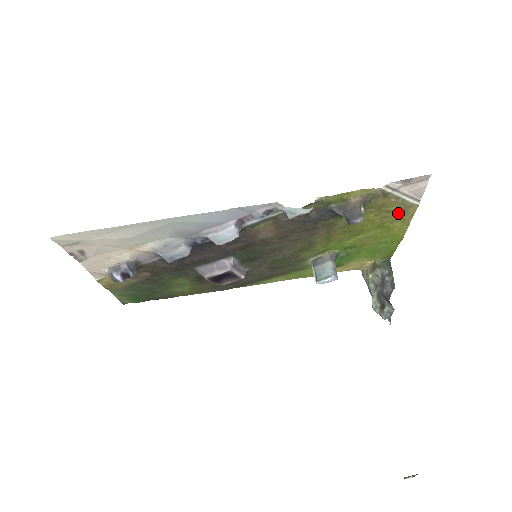
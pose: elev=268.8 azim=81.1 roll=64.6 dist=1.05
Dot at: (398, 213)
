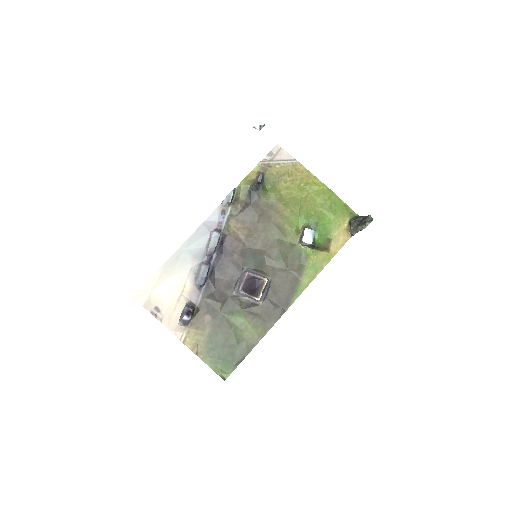
Dot at: (296, 174)
